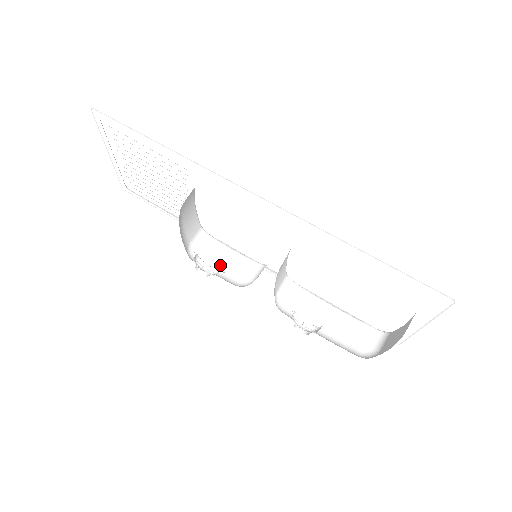
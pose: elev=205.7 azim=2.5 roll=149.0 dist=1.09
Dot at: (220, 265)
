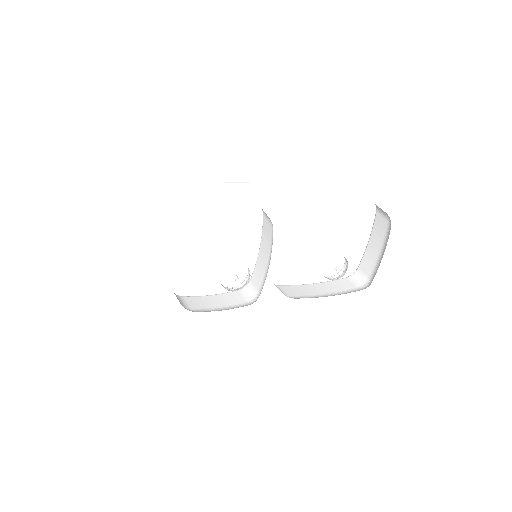
Dot at: (216, 308)
